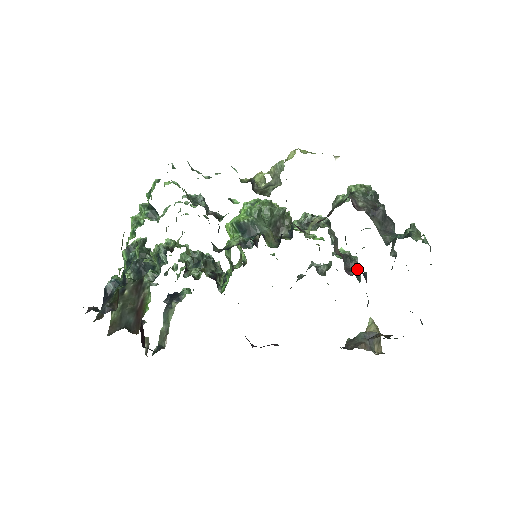
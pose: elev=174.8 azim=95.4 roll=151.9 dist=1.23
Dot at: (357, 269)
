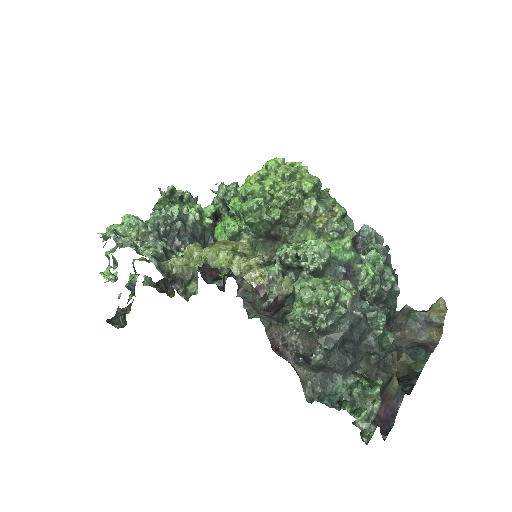
Dot at: occluded
